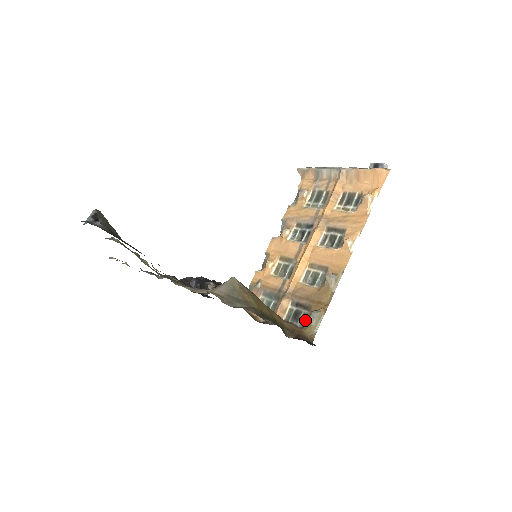
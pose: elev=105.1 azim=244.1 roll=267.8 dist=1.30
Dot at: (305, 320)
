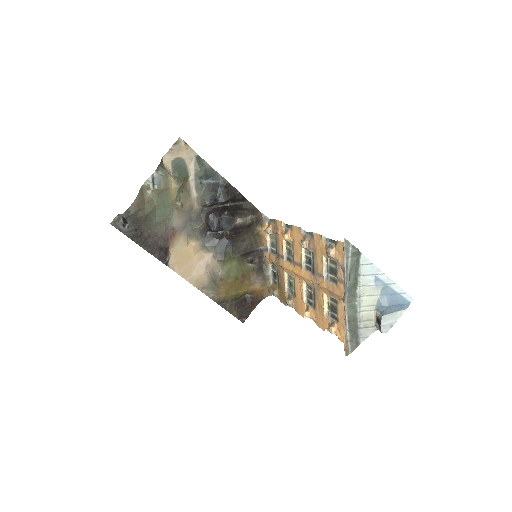
Dot at: (274, 284)
